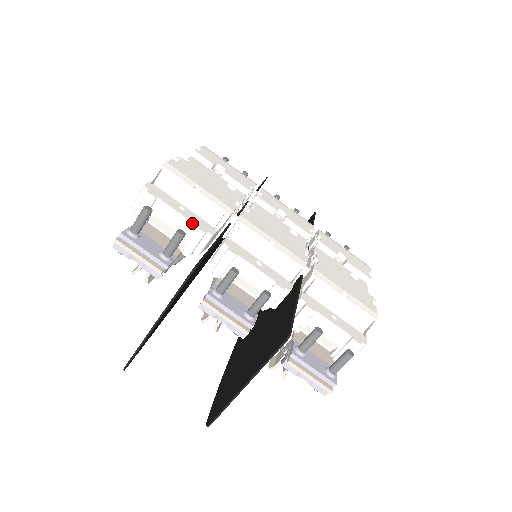
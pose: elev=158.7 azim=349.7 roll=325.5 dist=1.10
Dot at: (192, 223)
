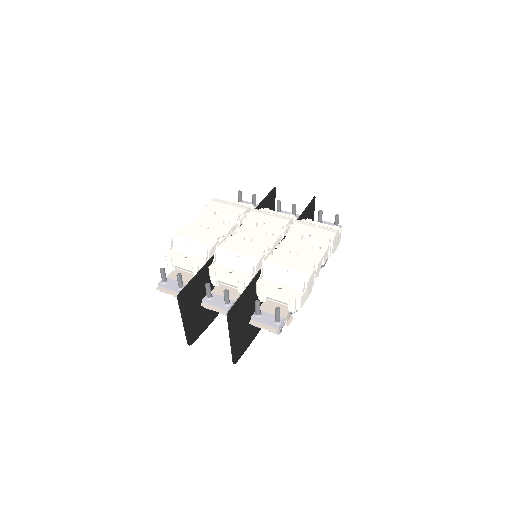
Dot at: (190, 264)
